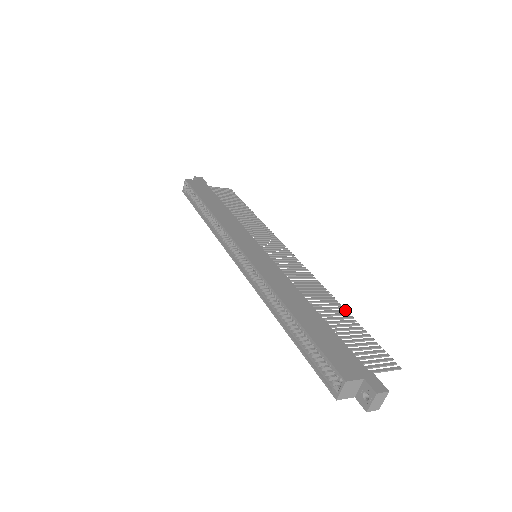
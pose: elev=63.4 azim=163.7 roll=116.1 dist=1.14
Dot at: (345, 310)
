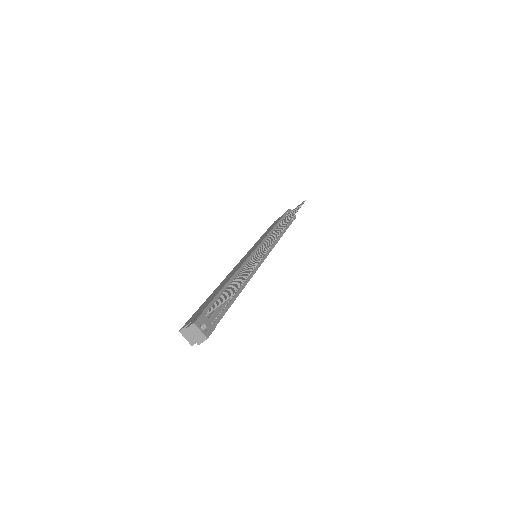
Dot at: (256, 263)
